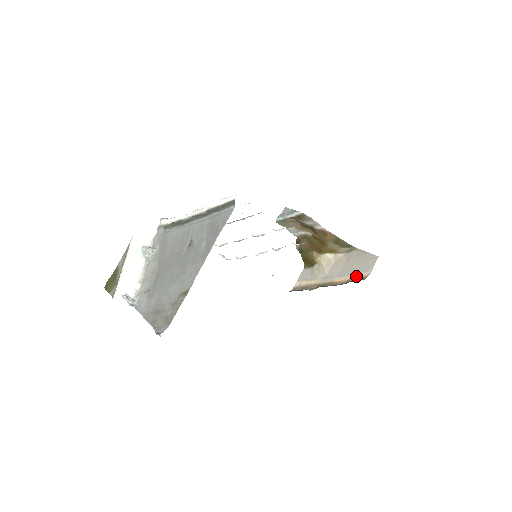
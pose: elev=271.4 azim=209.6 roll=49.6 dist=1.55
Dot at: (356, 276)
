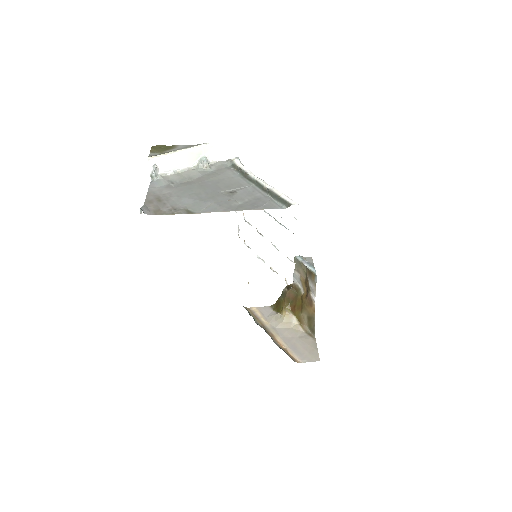
Dot at: (292, 352)
